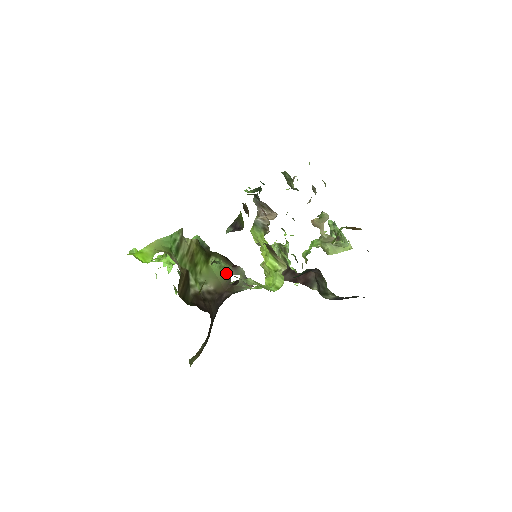
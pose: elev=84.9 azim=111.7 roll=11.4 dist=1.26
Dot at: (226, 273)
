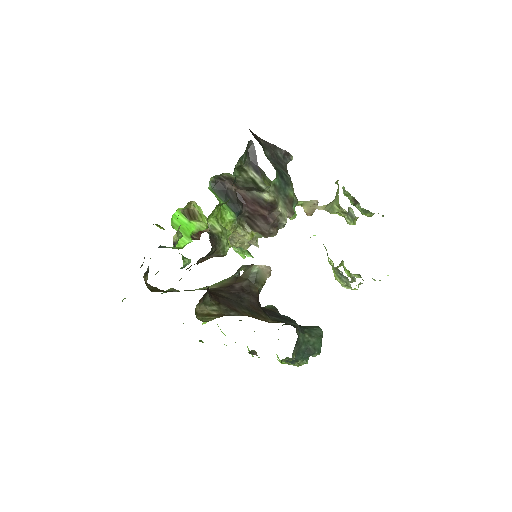
Dot at: (229, 278)
